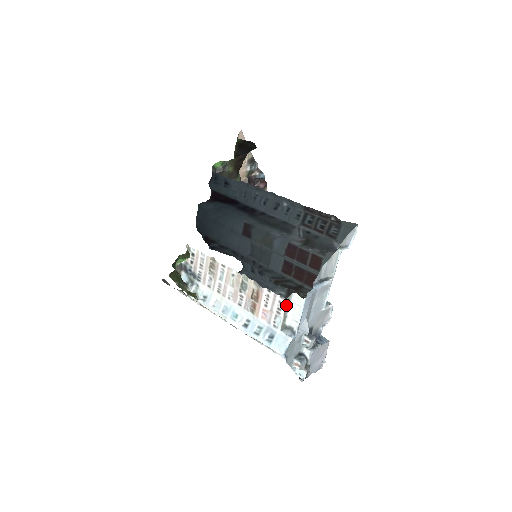
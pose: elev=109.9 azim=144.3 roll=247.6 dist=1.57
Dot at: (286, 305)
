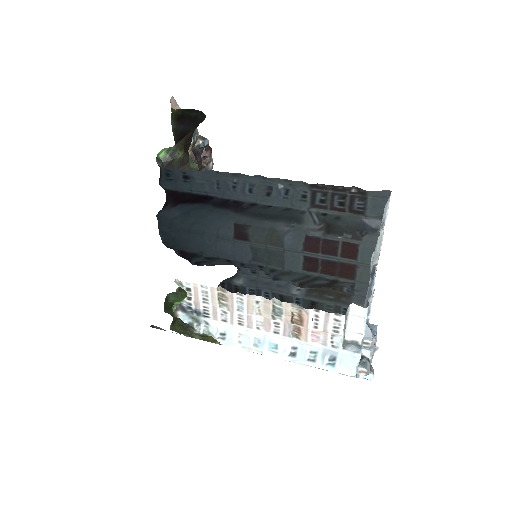
Dot at: (345, 321)
